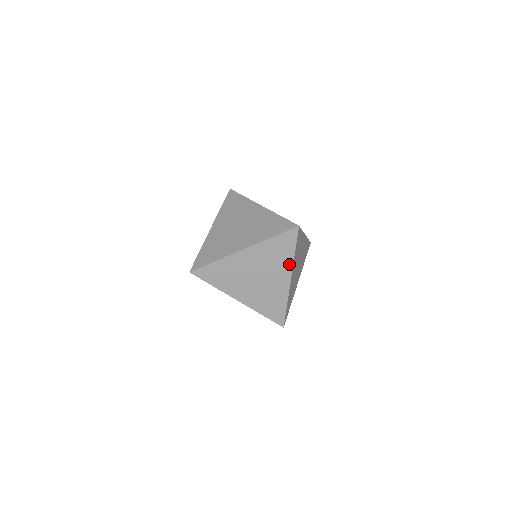
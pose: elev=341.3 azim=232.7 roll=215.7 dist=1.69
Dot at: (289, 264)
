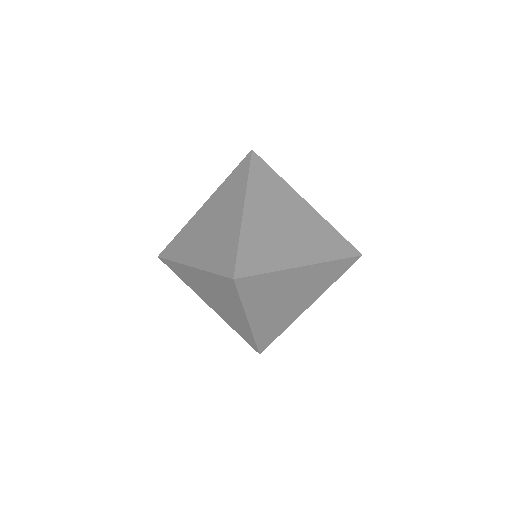
Dot at: (242, 192)
